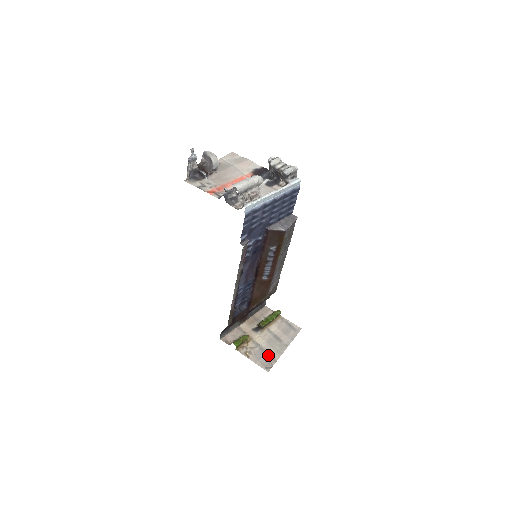
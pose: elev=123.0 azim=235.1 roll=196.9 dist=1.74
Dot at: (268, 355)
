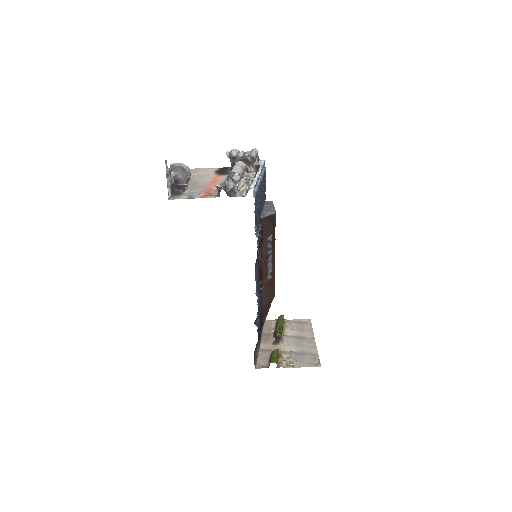
Dot at: (307, 354)
